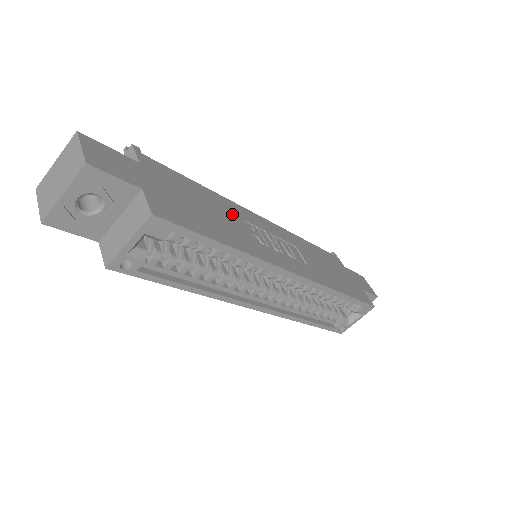
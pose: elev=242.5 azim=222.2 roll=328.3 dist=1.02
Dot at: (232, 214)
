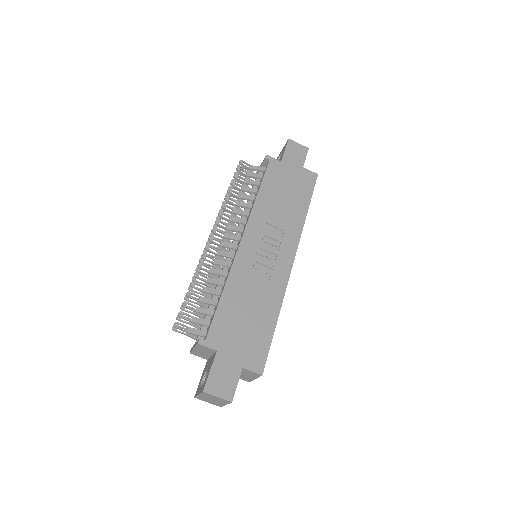
Dot at: (246, 284)
